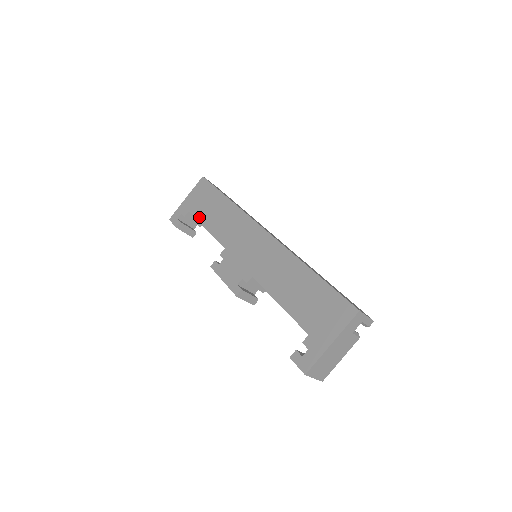
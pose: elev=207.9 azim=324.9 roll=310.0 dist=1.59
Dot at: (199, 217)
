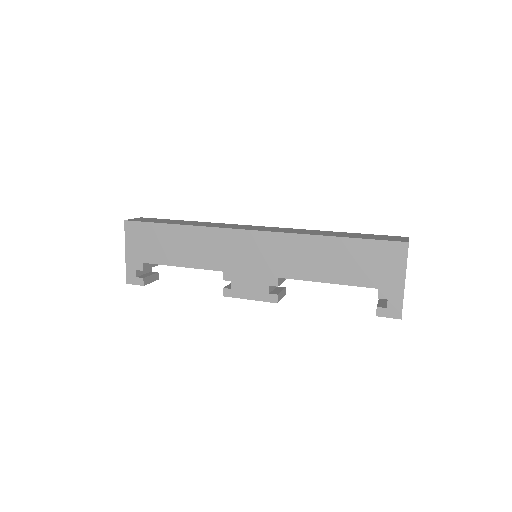
Dot at: (162, 261)
